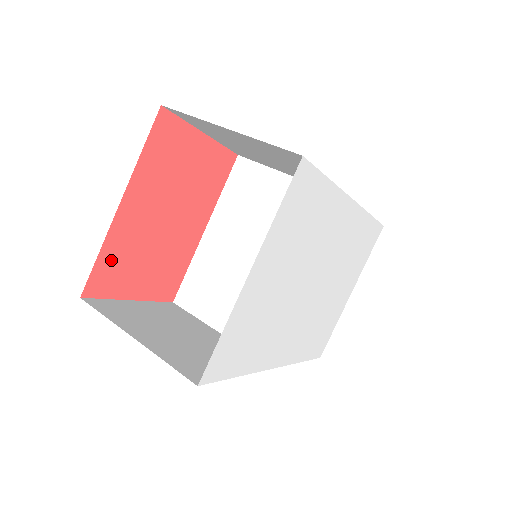
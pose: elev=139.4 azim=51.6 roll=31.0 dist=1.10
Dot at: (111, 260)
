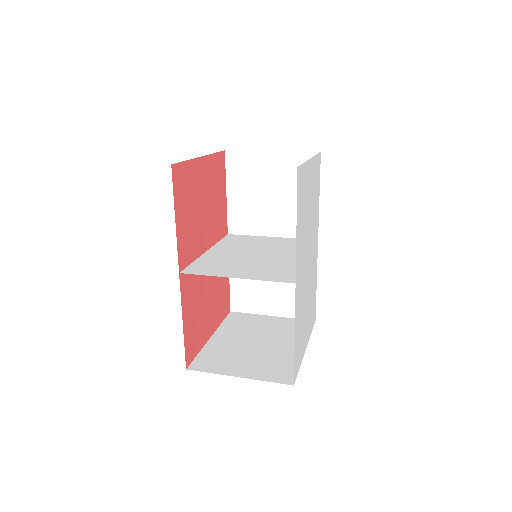
Dot at: (186, 175)
